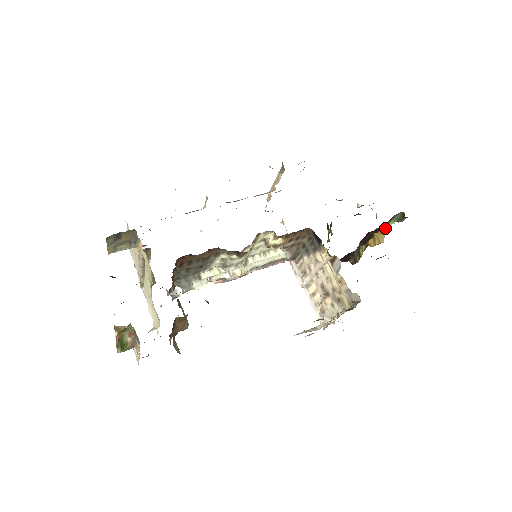
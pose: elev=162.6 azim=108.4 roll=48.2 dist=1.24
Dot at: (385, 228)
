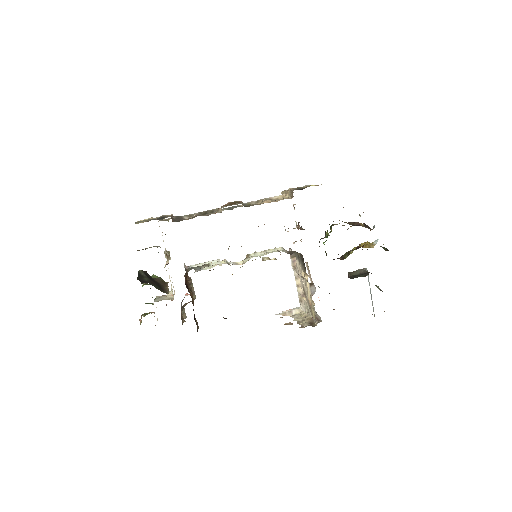
Dot at: (377, 241)
